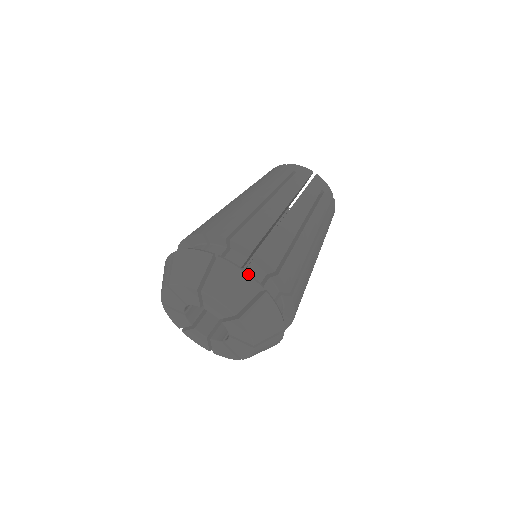
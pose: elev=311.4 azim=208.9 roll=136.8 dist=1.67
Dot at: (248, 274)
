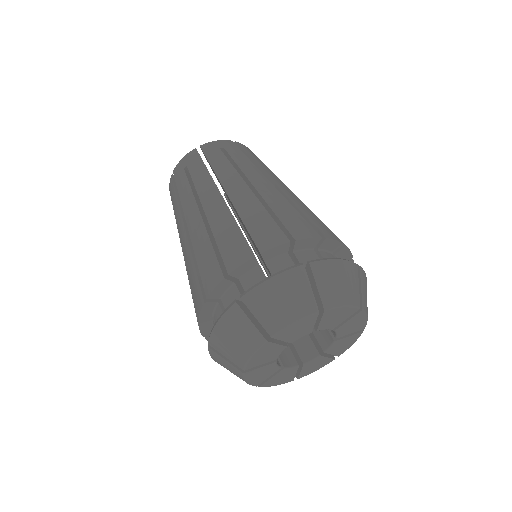
Dot at: occluded
